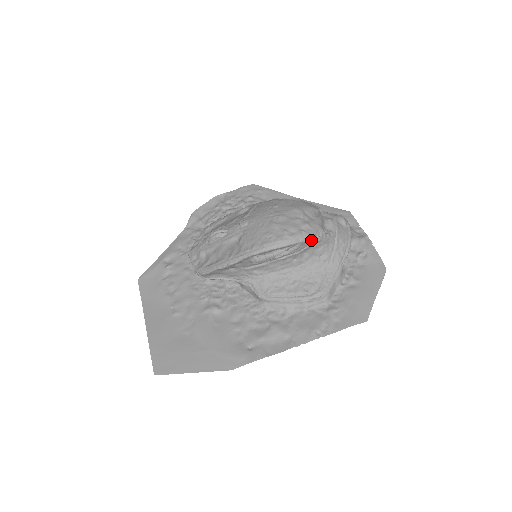
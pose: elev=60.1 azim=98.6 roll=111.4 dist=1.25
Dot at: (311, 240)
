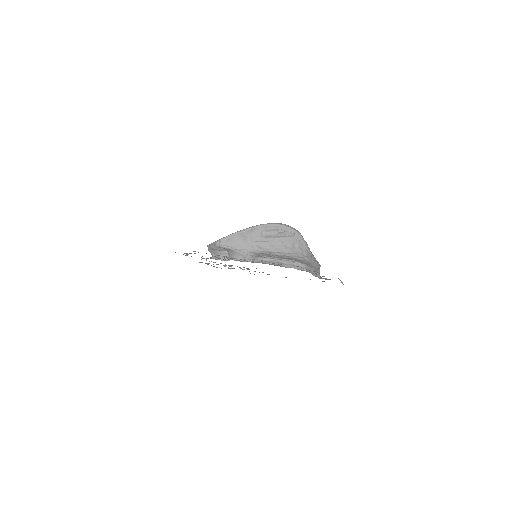
Dot at: (301, 236)
